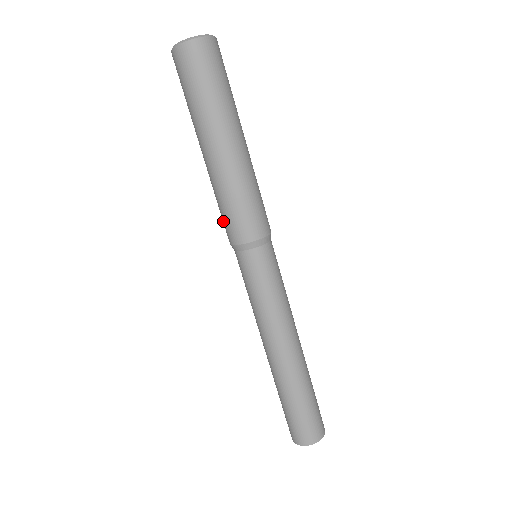
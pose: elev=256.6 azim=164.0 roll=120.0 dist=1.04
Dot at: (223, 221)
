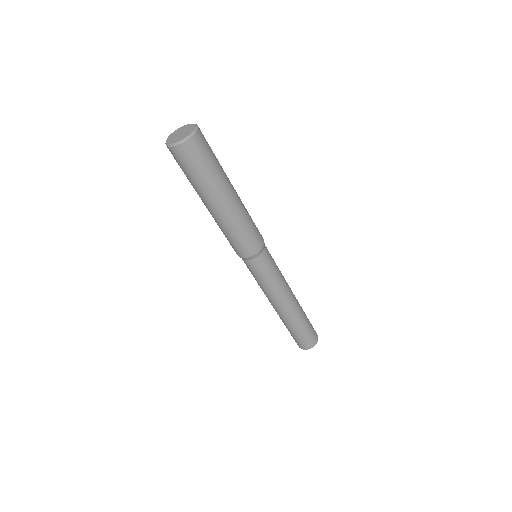
Dot at: occluded
